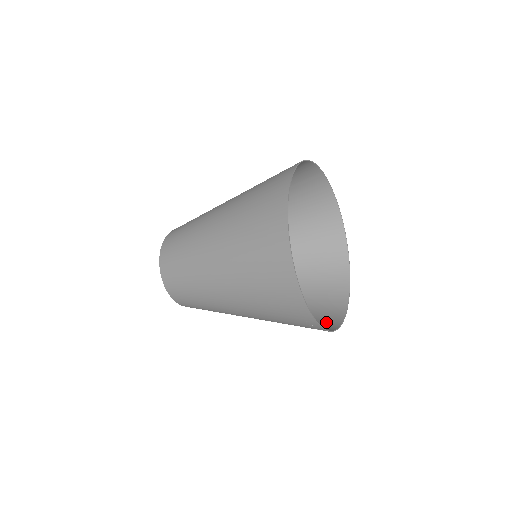
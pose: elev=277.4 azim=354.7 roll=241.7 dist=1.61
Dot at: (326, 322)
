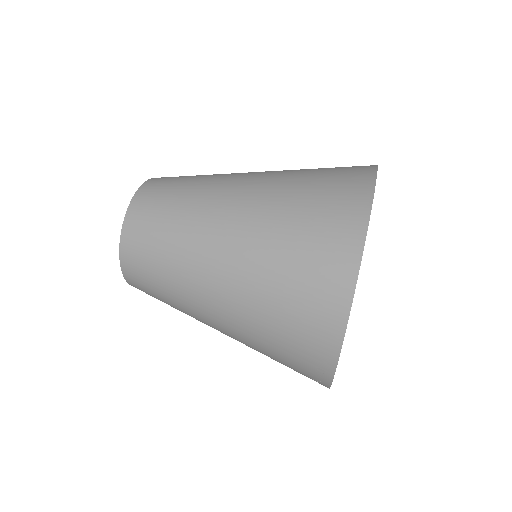
Dot at: occluded
